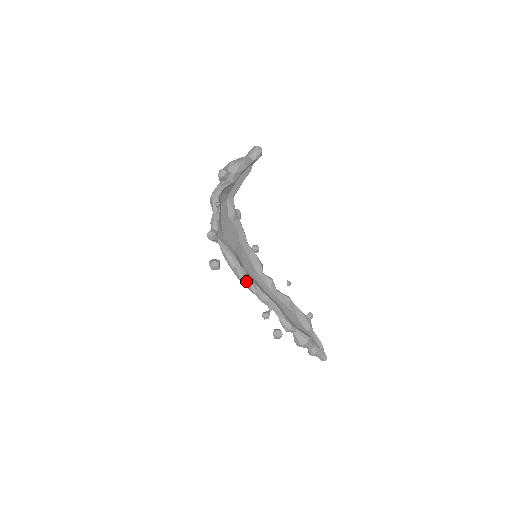
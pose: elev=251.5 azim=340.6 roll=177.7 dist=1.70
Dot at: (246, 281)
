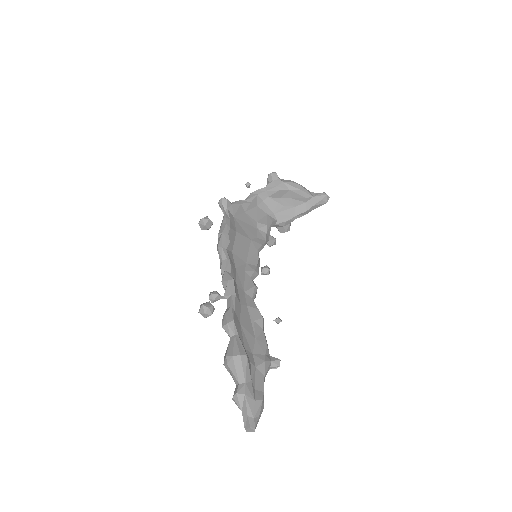
Dot at: (222, 250)
